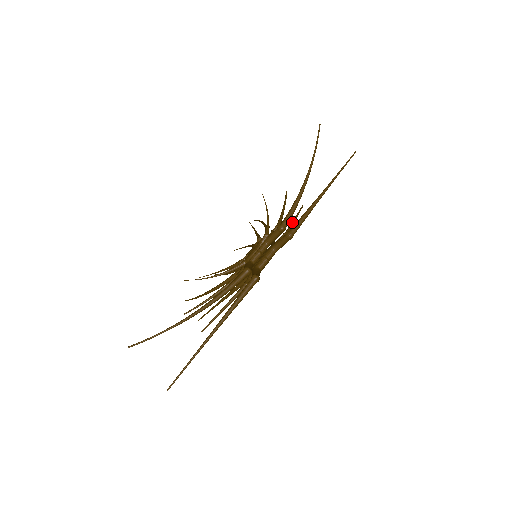
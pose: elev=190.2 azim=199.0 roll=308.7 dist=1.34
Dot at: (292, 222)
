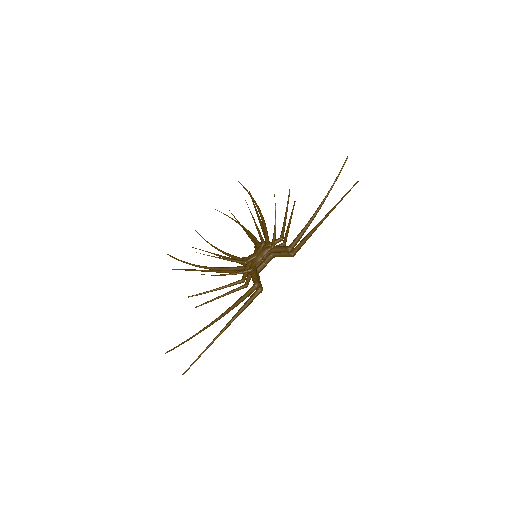
Dot at: (289, 227)
